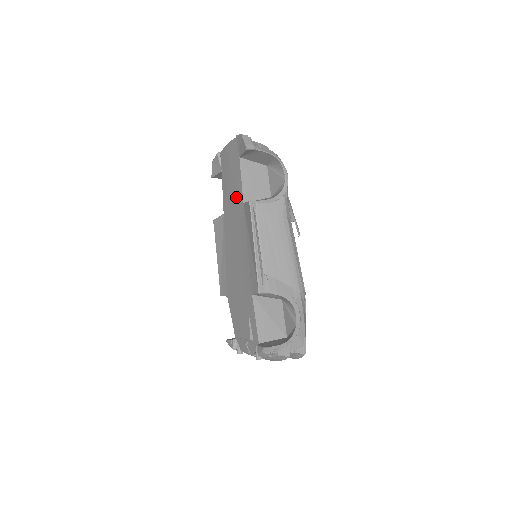
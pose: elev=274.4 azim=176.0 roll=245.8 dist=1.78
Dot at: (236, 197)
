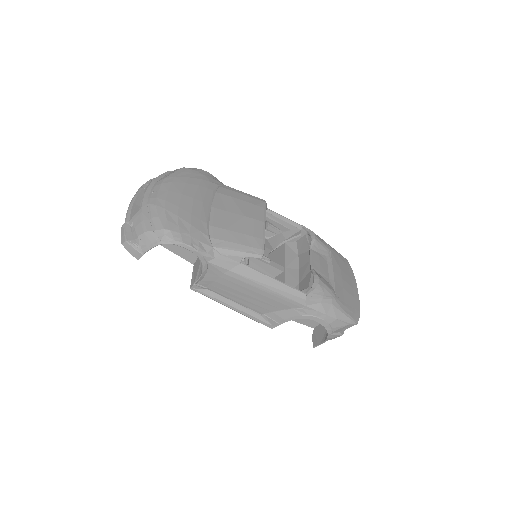
Dot at: occluded
